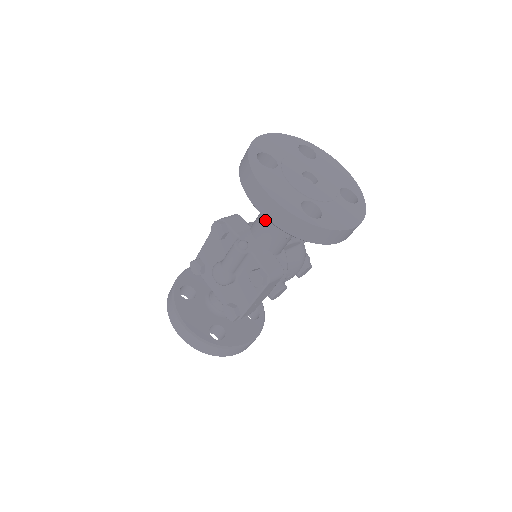
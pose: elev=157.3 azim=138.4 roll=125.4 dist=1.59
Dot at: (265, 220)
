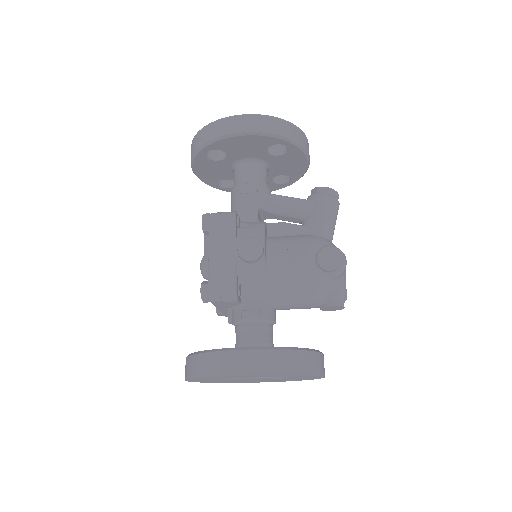
Dot at: occluded
